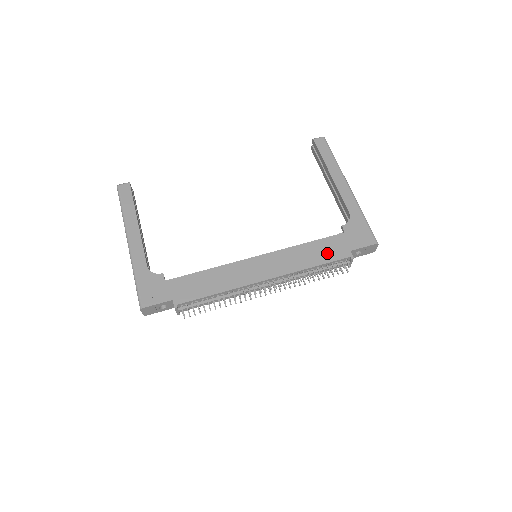
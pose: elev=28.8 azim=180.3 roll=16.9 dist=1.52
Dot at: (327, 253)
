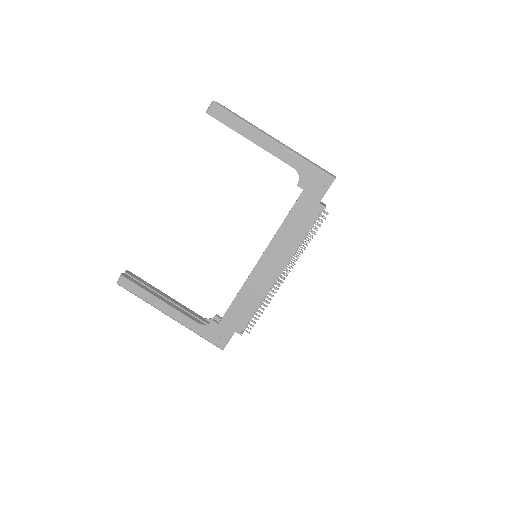
Dot at: (304, 219)
